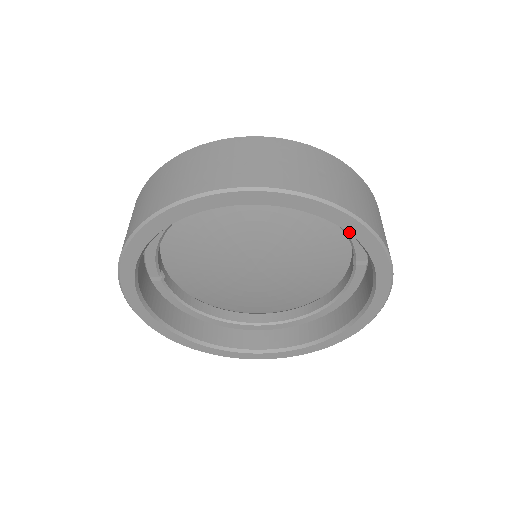
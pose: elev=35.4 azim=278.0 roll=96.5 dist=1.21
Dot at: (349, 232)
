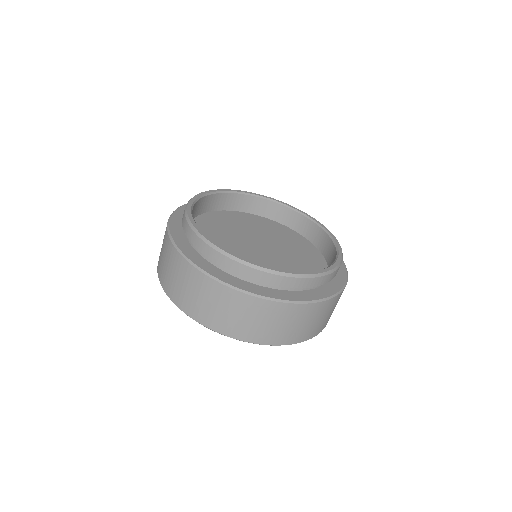
Dot at: occluded
